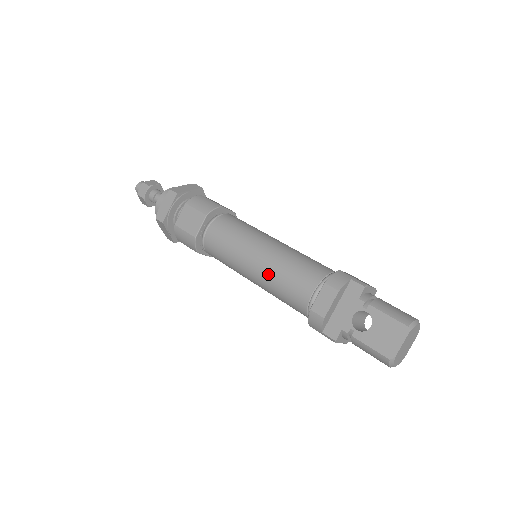
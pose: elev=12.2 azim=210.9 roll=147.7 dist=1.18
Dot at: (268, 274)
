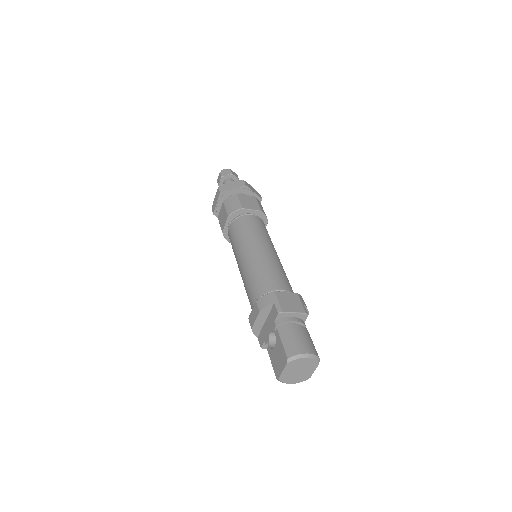
Dot at: (243, 278)
